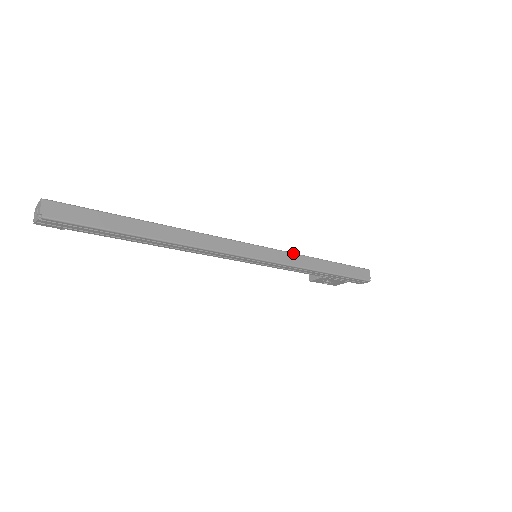
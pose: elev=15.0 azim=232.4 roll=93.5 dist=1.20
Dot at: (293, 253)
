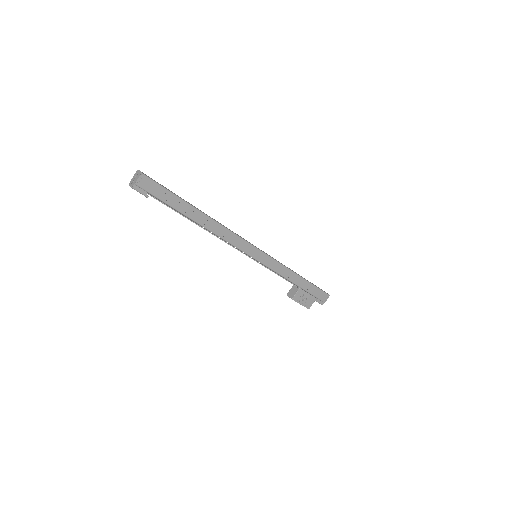
Dot at: occluded
